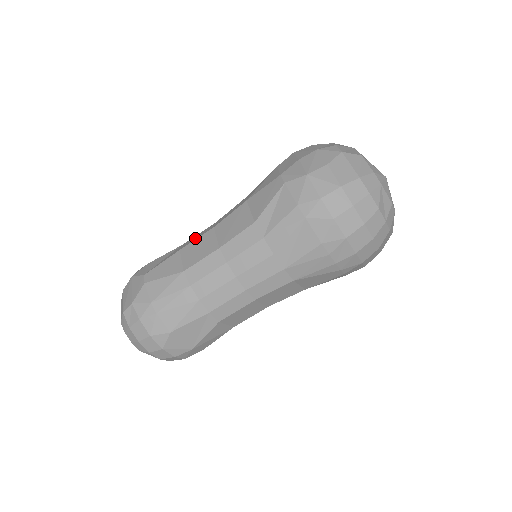
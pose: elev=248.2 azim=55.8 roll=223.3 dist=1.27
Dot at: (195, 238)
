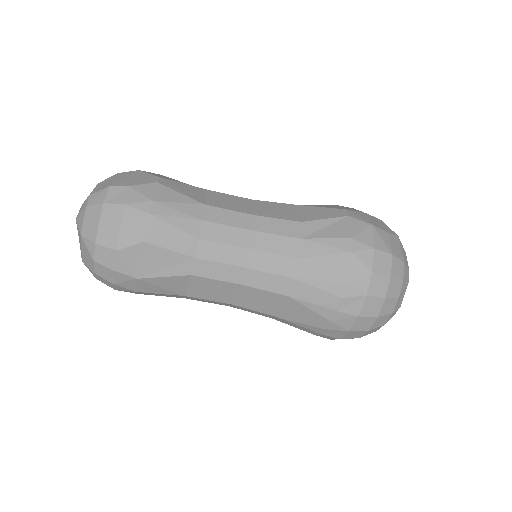
Dot at: occluded
